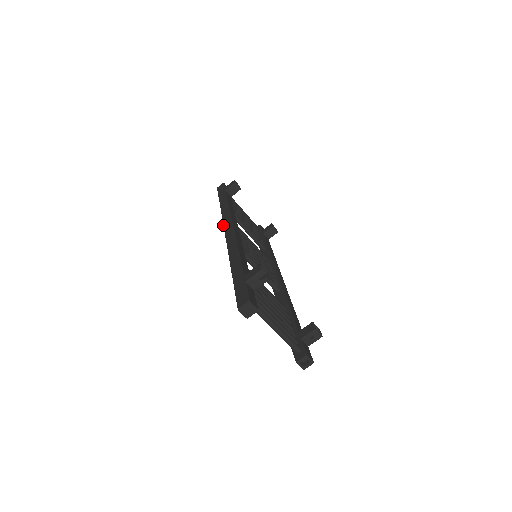
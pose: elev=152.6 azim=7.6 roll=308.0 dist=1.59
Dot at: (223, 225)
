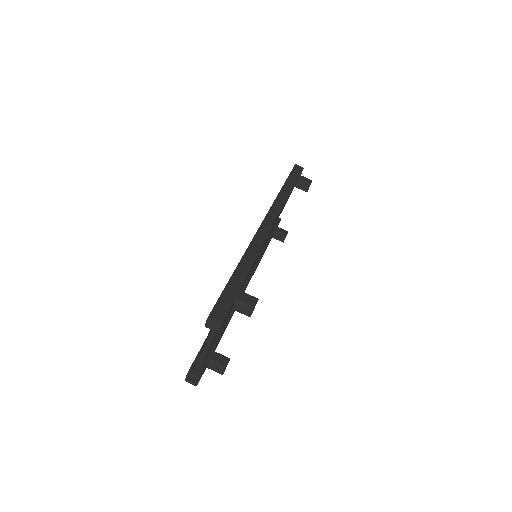
Dot at: (269, 211)
